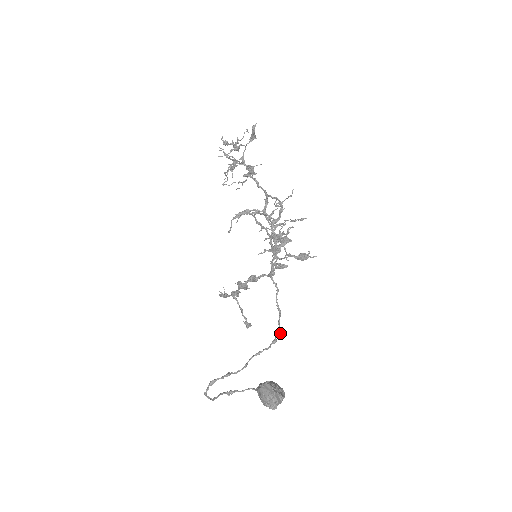
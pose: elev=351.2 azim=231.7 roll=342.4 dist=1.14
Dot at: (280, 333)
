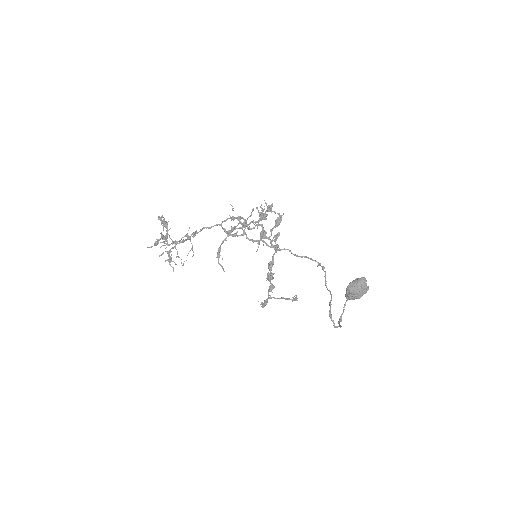
Dot at: (319, 263)
